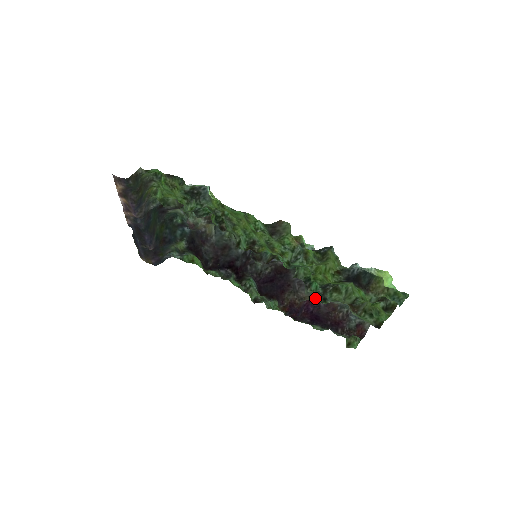
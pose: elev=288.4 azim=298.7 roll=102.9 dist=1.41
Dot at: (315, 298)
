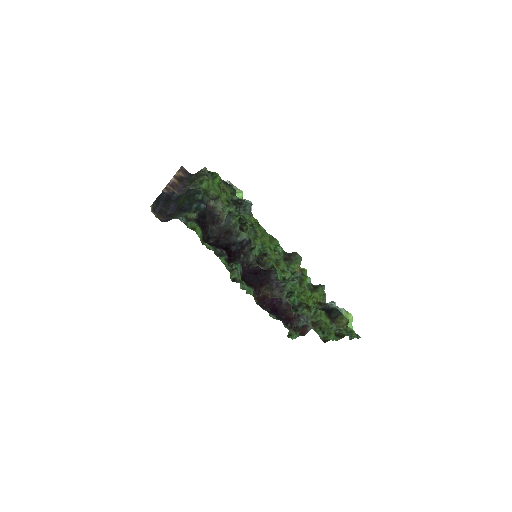
Dot at: occluded
